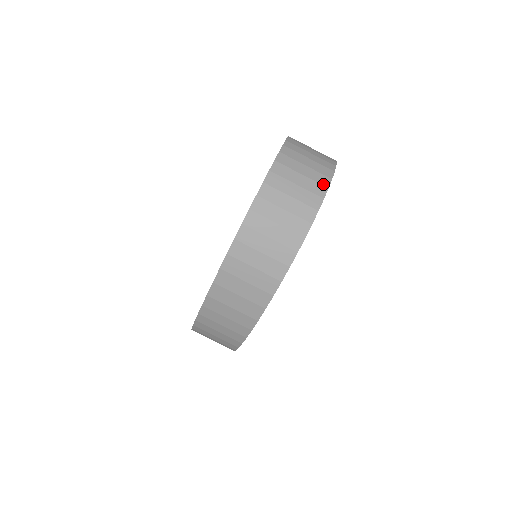
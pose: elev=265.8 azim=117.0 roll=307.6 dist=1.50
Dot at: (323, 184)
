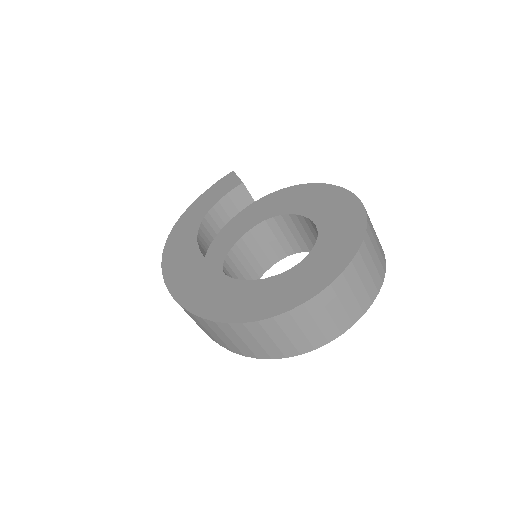
Dot at: (341, 330)
